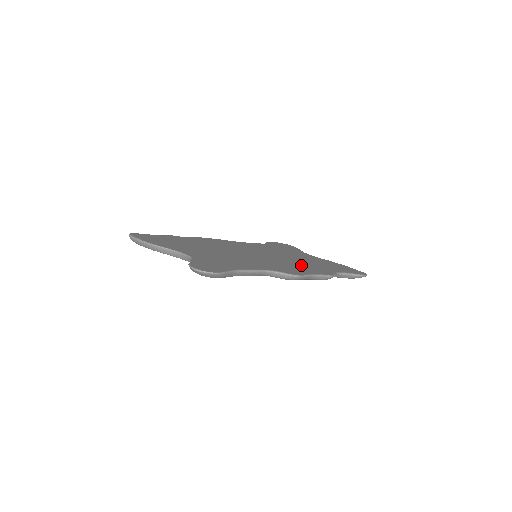
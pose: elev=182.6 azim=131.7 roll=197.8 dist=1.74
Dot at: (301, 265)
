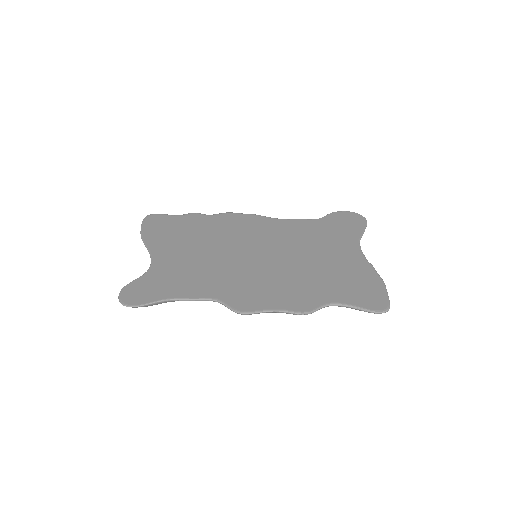
Dot at: (289, 283)
